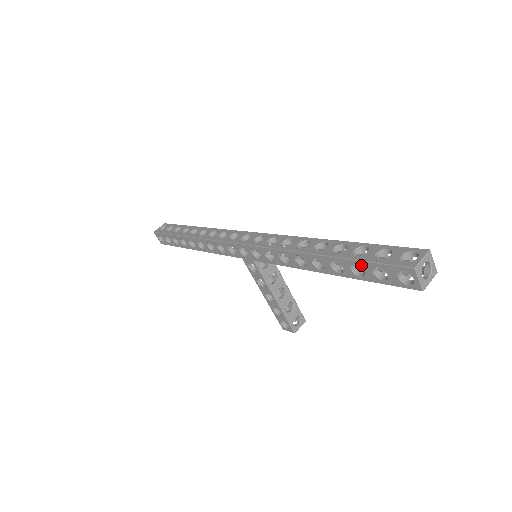
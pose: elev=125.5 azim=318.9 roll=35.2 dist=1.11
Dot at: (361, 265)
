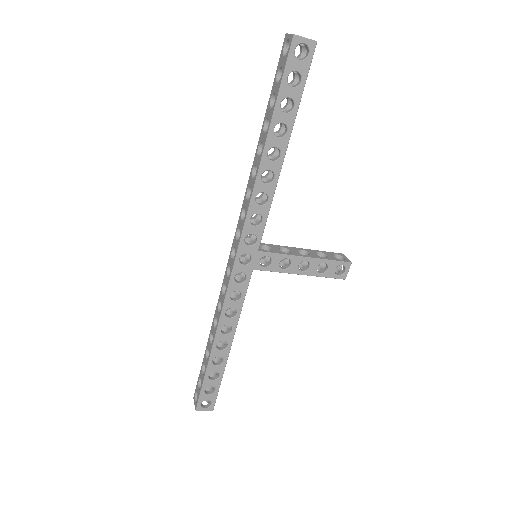
Dot at: (283, 96)
